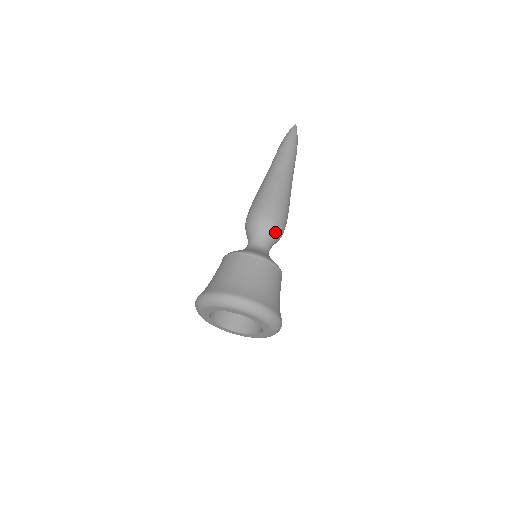
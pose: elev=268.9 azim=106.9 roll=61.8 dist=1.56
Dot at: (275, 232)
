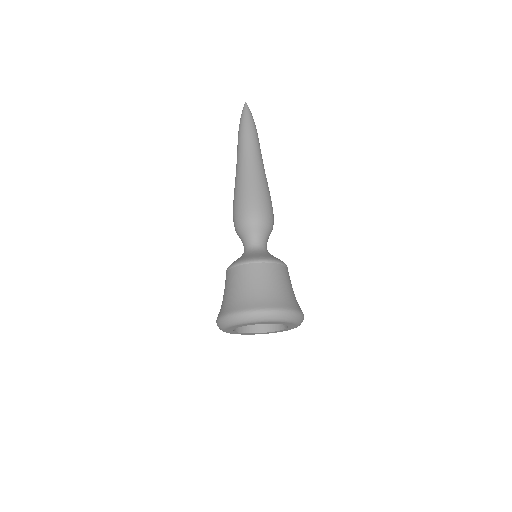
Dot at: (264, 227)
